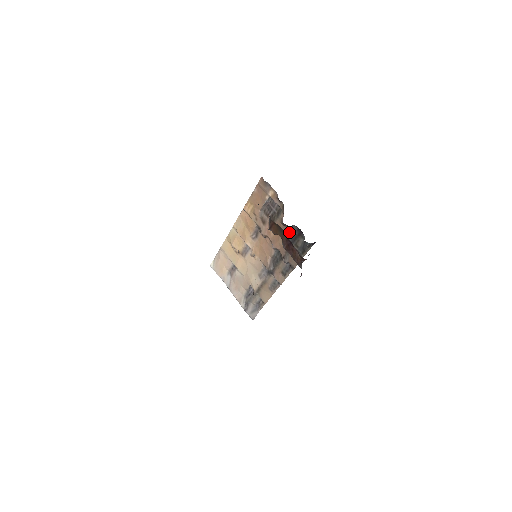
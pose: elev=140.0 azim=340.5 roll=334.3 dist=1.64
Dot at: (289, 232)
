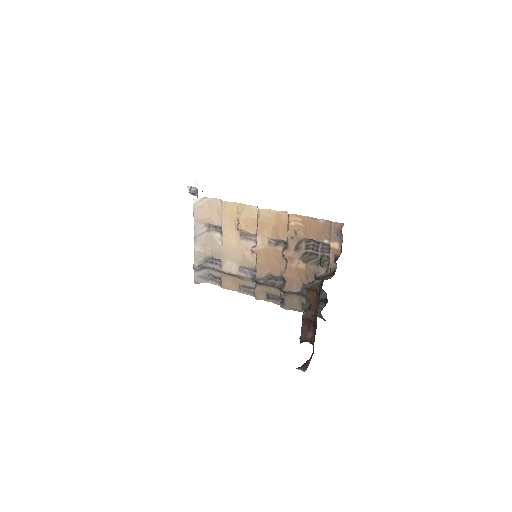
Dot at: occluded
